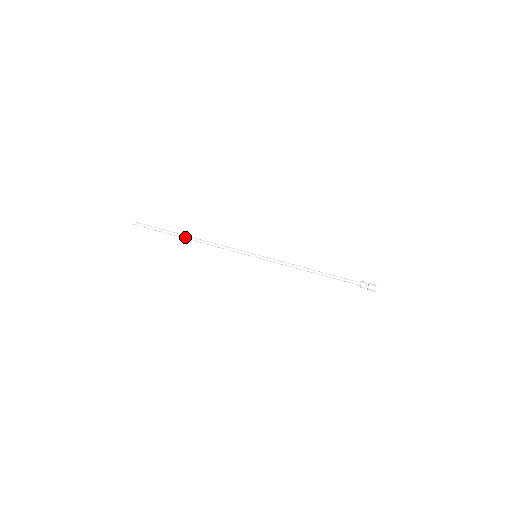
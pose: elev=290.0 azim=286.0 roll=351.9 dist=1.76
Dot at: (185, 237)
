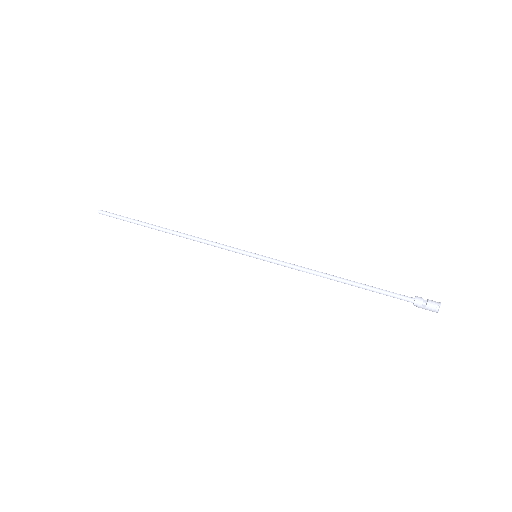
Dot at: (162, 228)
